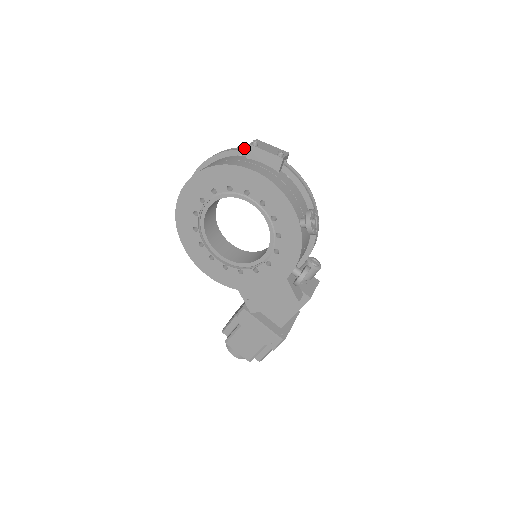
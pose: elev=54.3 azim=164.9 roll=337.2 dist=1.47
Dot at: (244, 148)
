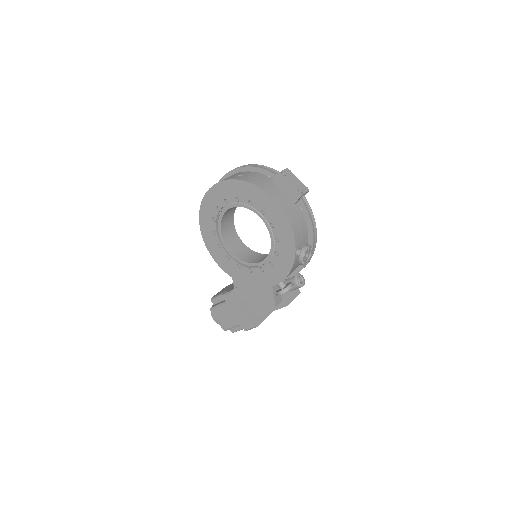
Dot at: (275, 171)
